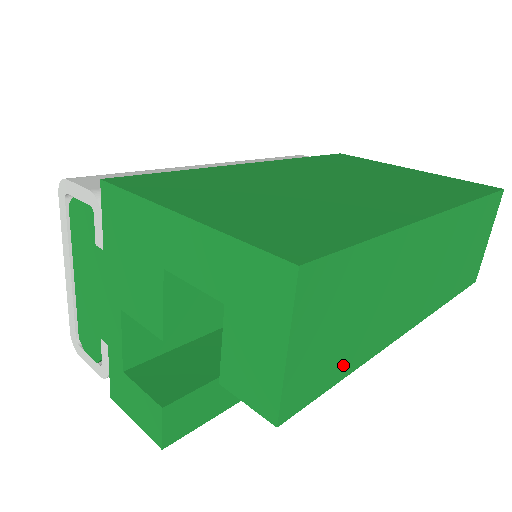
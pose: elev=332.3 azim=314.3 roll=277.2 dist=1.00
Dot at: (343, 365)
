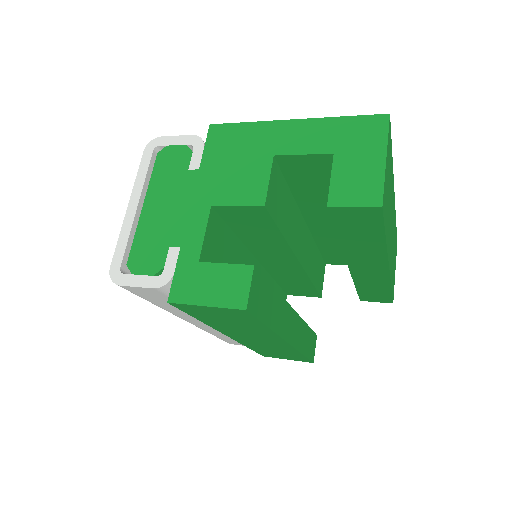
Dot at: (386, 225)
